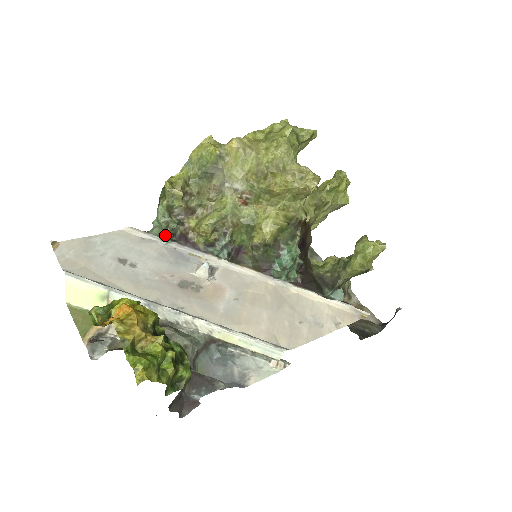
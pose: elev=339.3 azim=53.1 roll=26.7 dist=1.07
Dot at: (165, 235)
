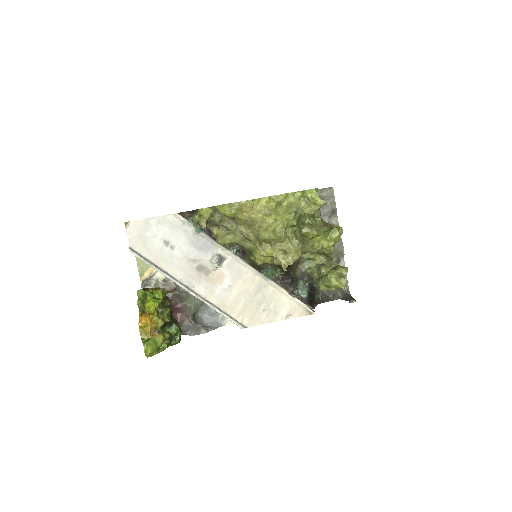
Dot at: (198, 227)
